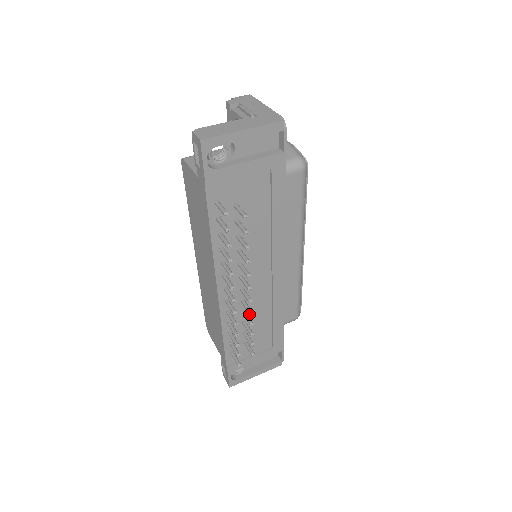
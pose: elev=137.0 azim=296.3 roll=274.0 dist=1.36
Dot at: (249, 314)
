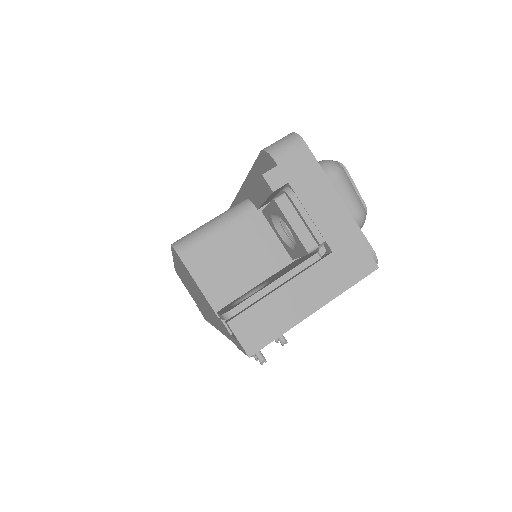
Dot at: occluded
